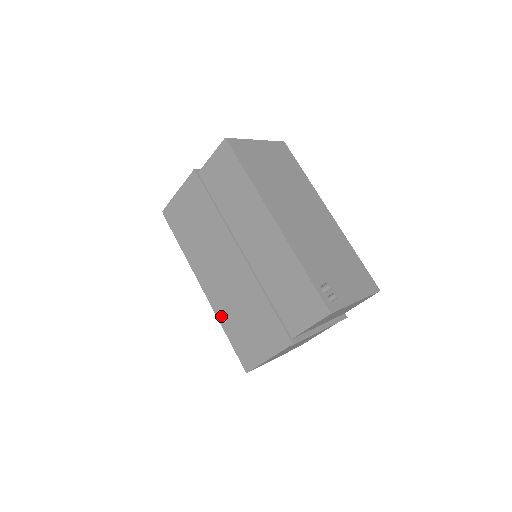
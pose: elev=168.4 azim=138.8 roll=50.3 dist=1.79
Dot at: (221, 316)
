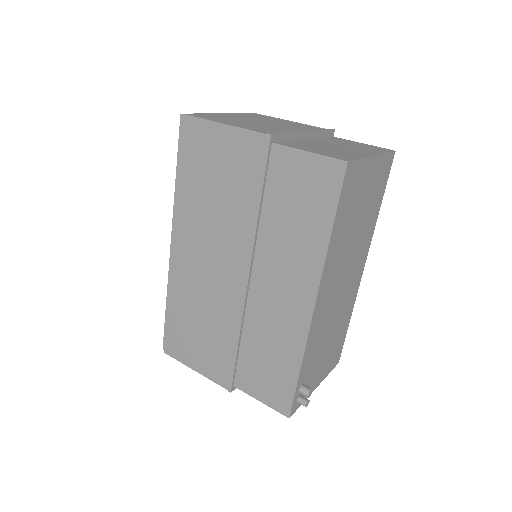
Dot at: (173, 291)
